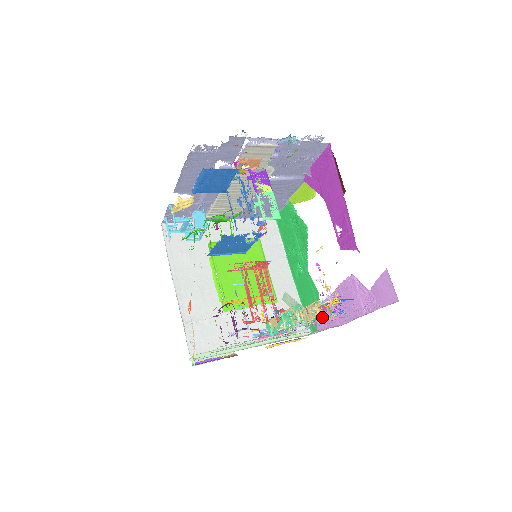
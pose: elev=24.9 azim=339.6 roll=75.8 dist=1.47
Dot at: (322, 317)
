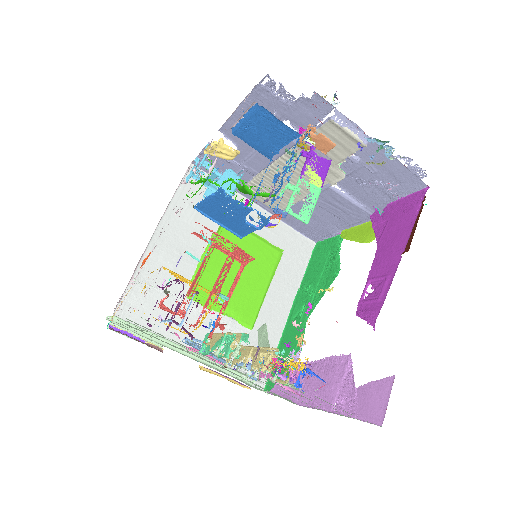
Dot at: occluded
